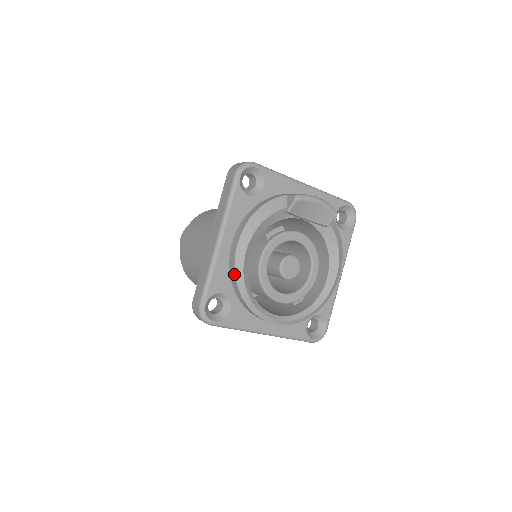
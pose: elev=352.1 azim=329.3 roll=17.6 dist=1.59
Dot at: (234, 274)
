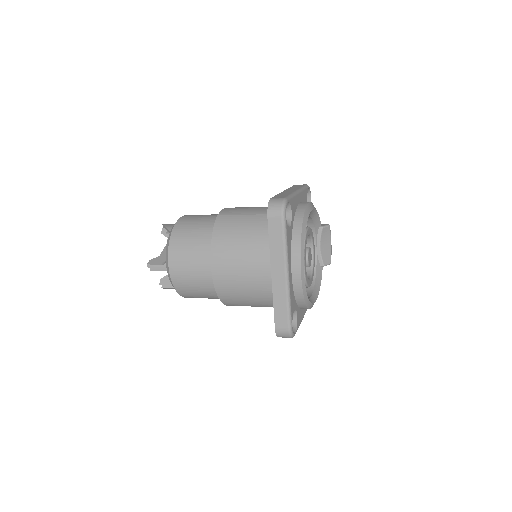
Dot at: (303, 211)
